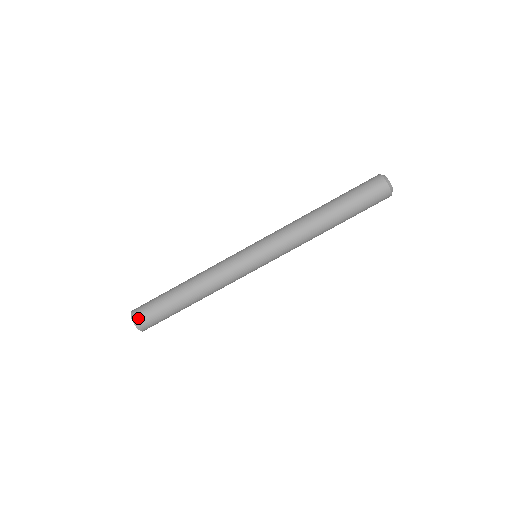
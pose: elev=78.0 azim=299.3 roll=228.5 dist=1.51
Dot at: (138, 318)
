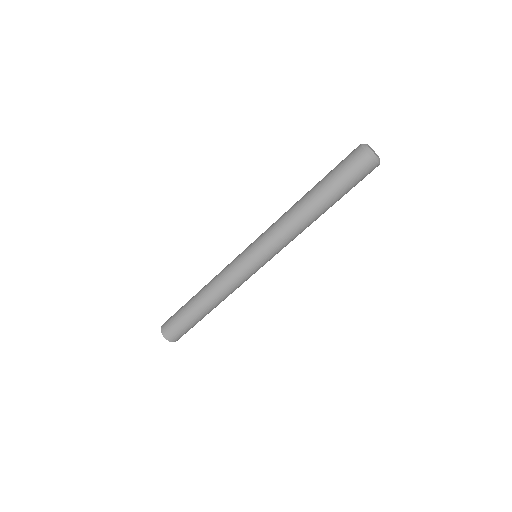
Dot at: (169, 335)
